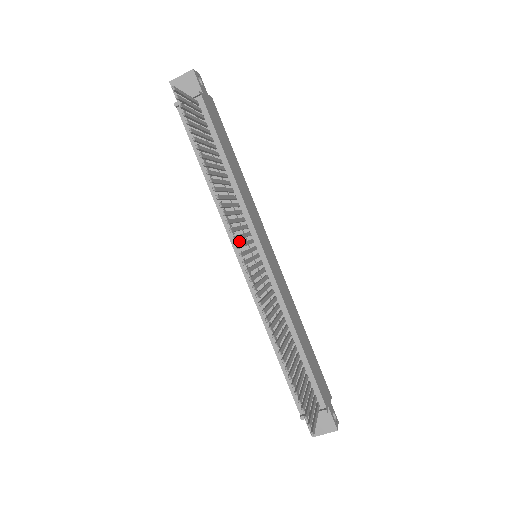
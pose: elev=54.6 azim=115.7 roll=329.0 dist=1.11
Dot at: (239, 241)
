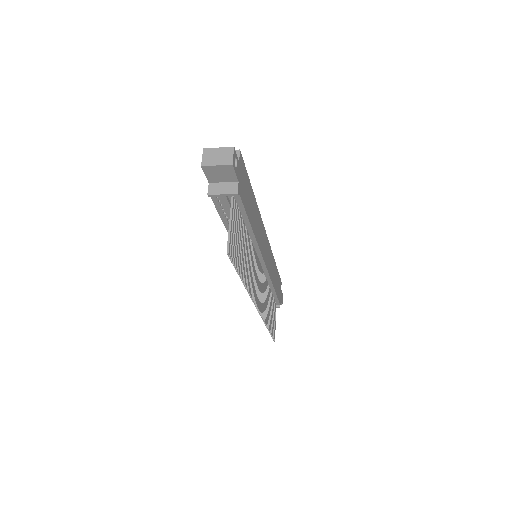
Dot at: occluded
